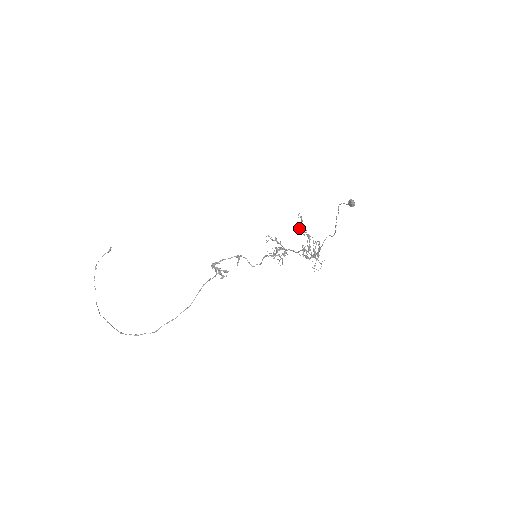
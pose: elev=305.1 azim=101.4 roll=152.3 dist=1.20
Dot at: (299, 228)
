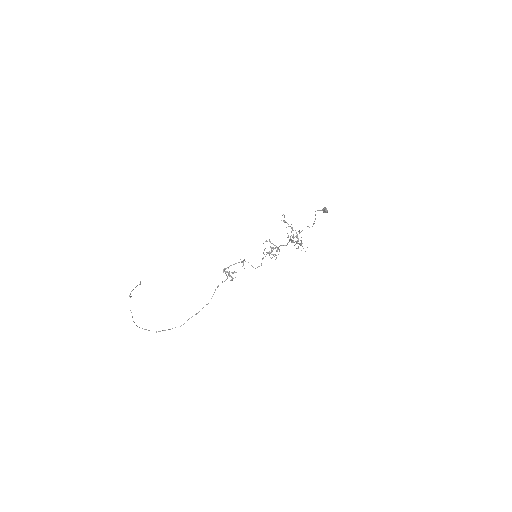
Dot at: (283, 221)
